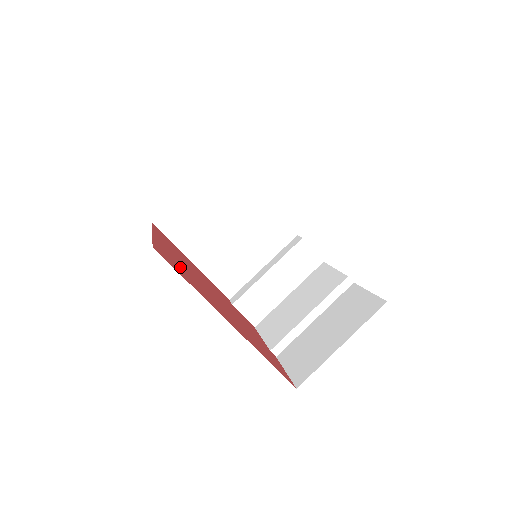
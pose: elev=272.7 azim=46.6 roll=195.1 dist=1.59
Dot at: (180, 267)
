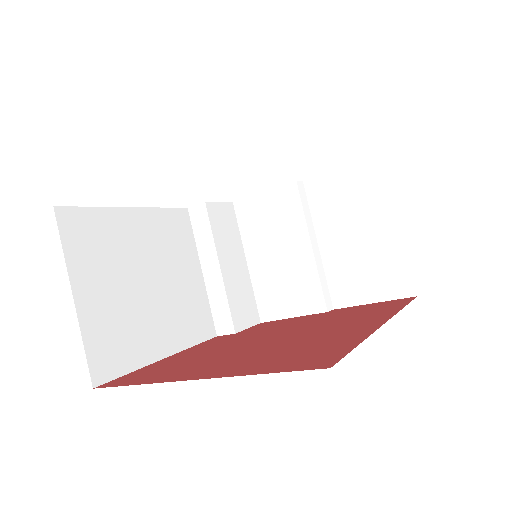
Dot at: (291, 354)
